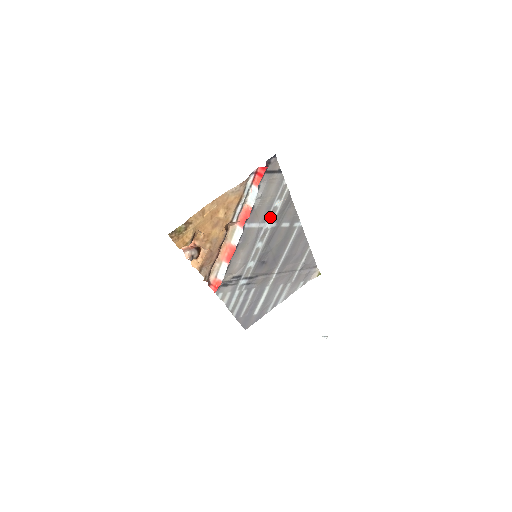
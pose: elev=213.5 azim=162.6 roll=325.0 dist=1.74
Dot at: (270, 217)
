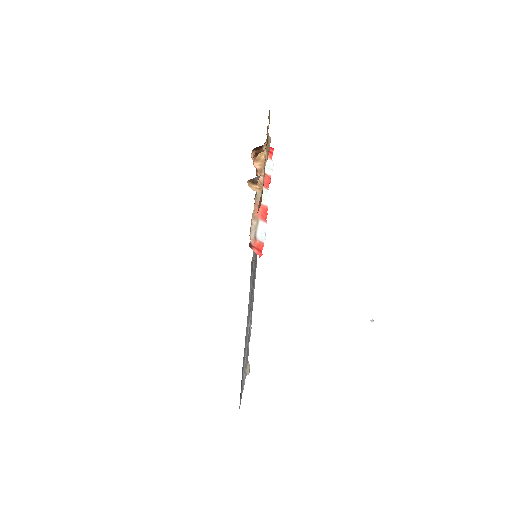
Dot at: occluded
